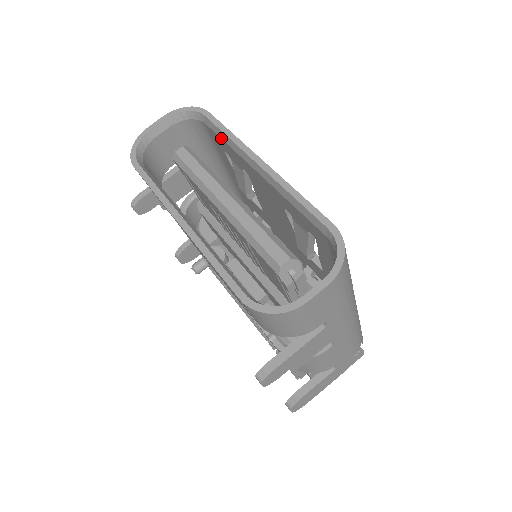
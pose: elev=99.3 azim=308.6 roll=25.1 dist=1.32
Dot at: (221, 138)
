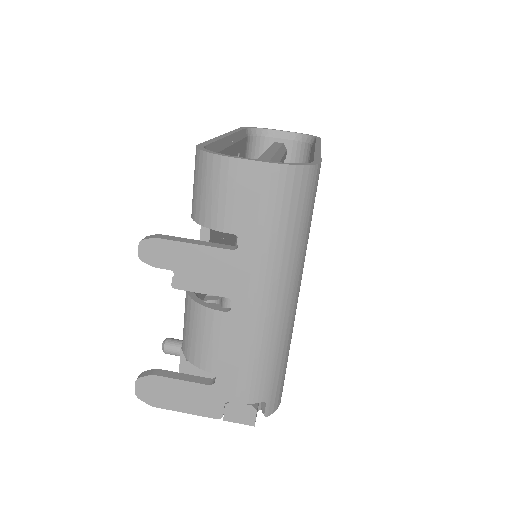
Dot at: occluded
